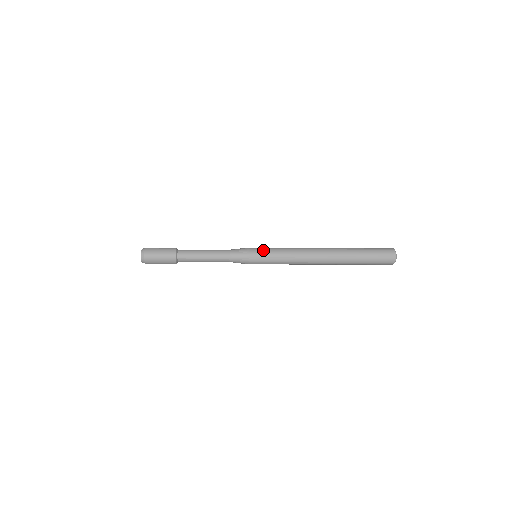
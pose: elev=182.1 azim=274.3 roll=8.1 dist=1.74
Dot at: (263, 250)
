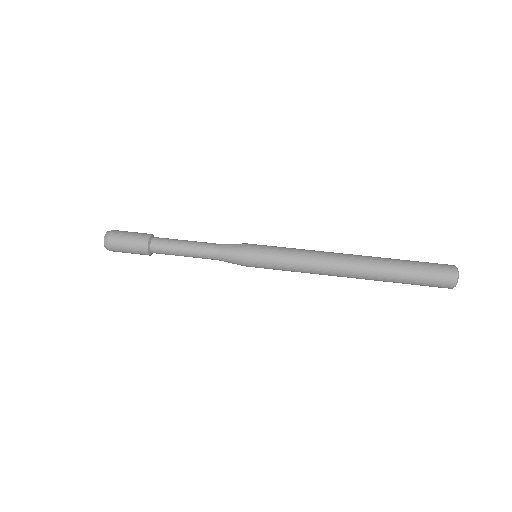
Dot at: (264, 255)
